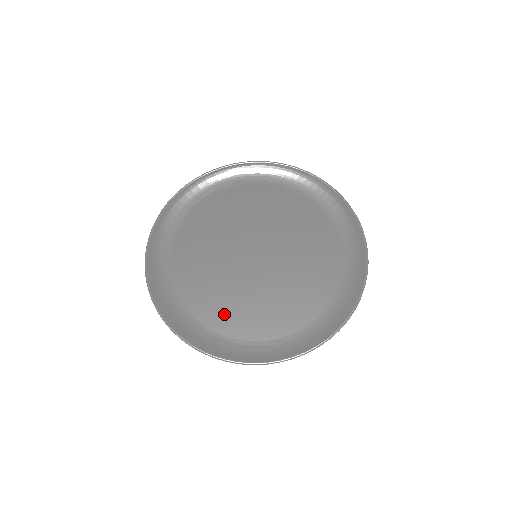
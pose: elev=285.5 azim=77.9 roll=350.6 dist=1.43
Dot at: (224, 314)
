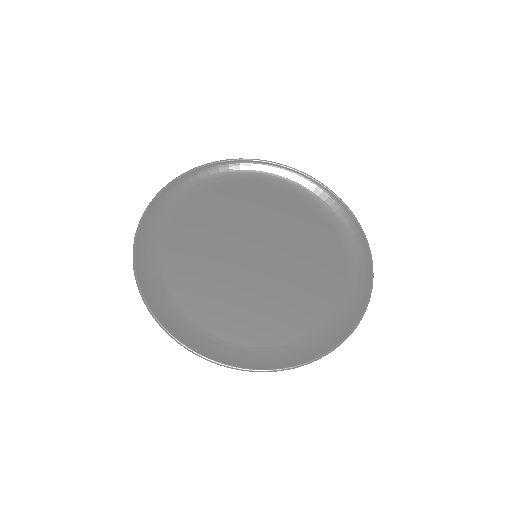
Dot at: (225, 317)
